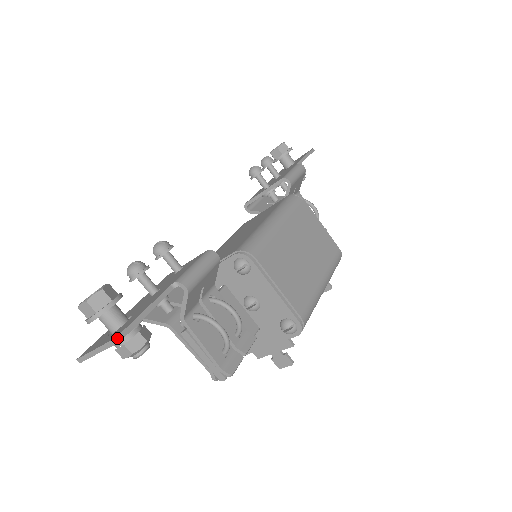
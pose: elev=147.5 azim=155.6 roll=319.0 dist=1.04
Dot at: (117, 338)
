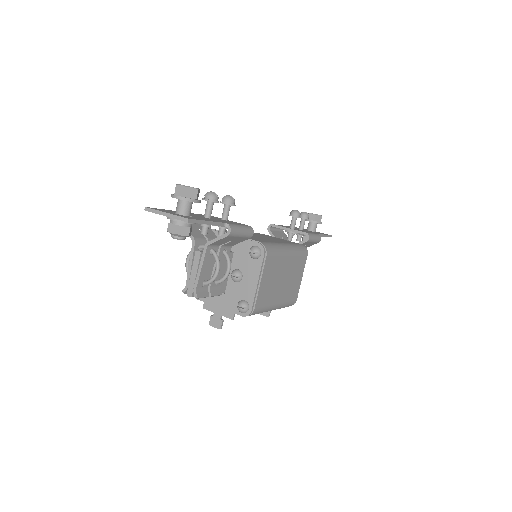
Dot at: (189, 219)
